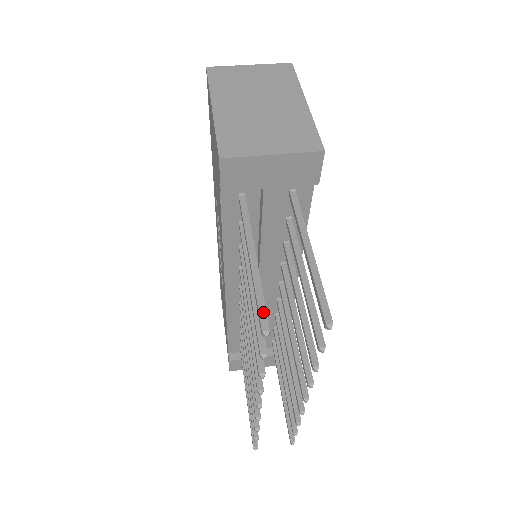
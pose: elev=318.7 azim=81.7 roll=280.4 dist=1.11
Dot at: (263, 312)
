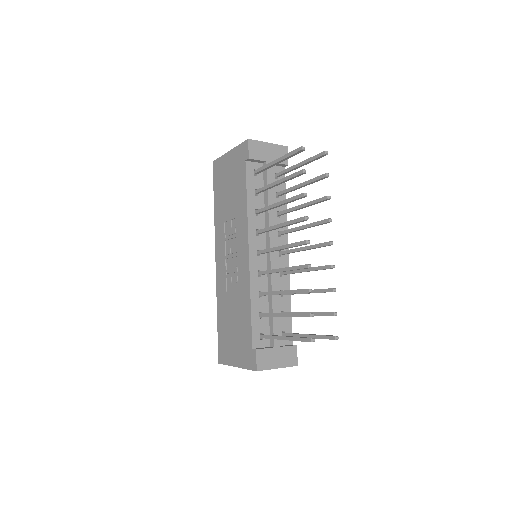
Dot at: (297, 150)
